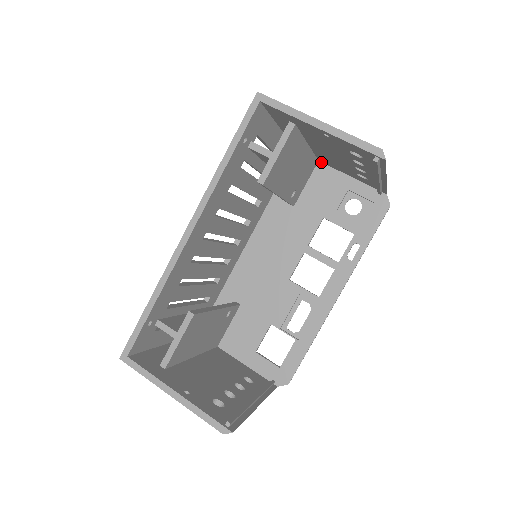
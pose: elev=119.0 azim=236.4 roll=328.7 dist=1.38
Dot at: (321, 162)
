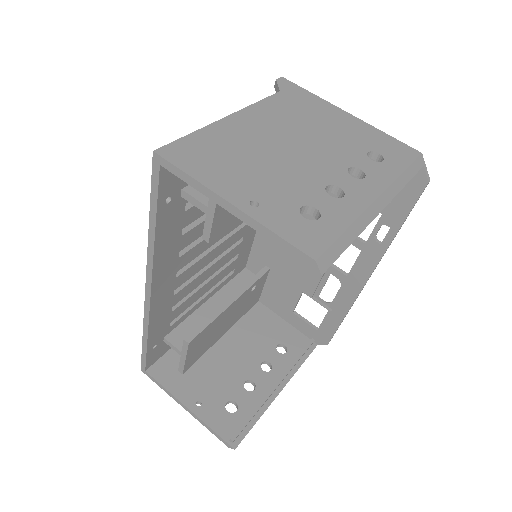
Dot at: occluded
